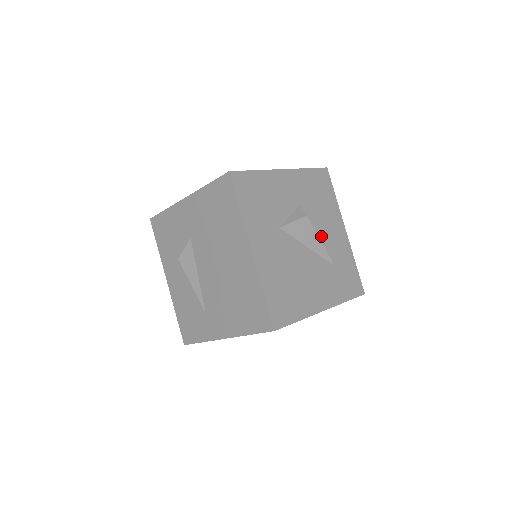
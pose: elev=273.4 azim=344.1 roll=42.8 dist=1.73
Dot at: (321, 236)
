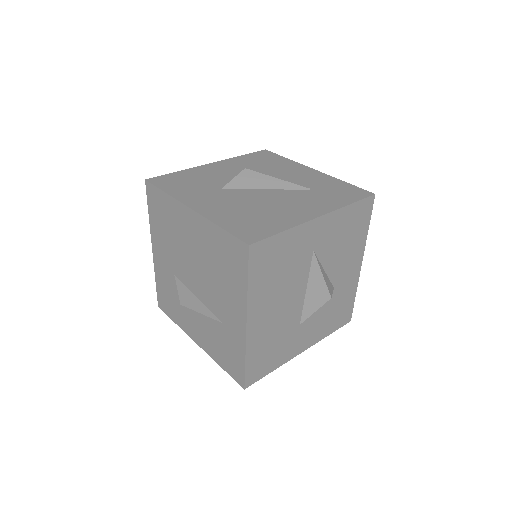
Dot at: occluded
